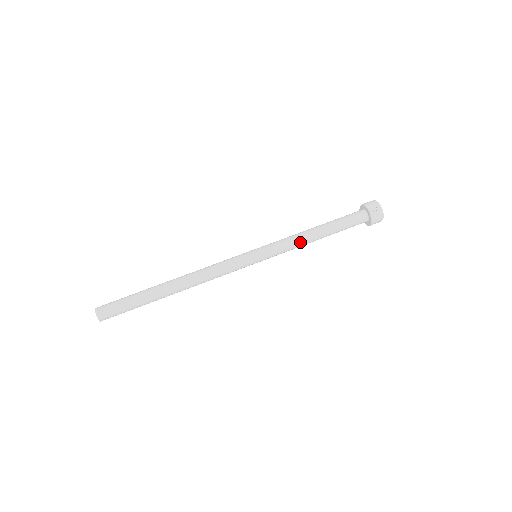
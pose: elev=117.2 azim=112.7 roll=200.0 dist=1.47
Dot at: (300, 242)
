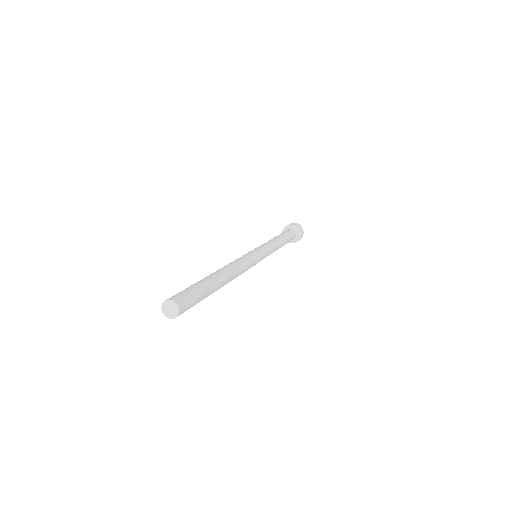
Dot at: (276, 245)
